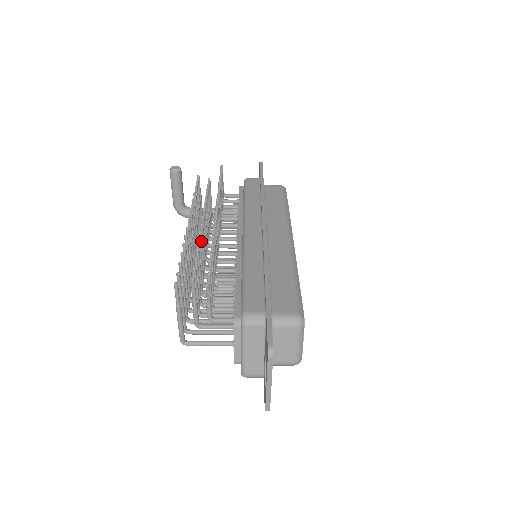
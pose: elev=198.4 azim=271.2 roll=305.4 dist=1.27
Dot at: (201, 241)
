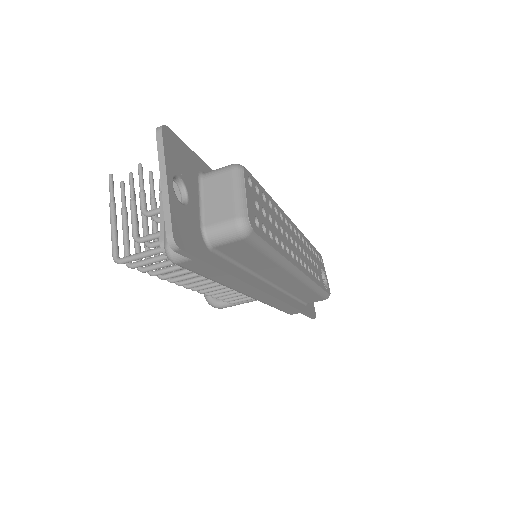
Dot at: occluded
